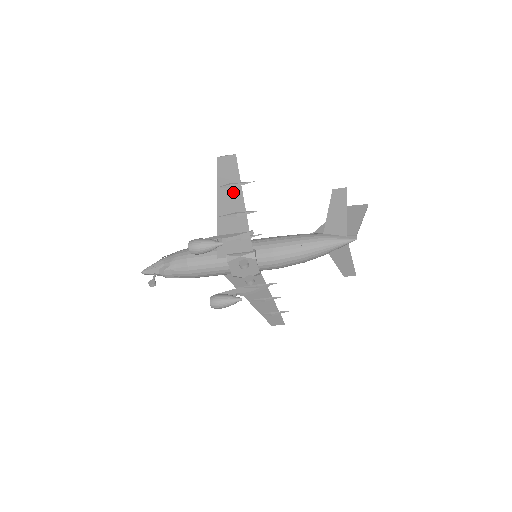
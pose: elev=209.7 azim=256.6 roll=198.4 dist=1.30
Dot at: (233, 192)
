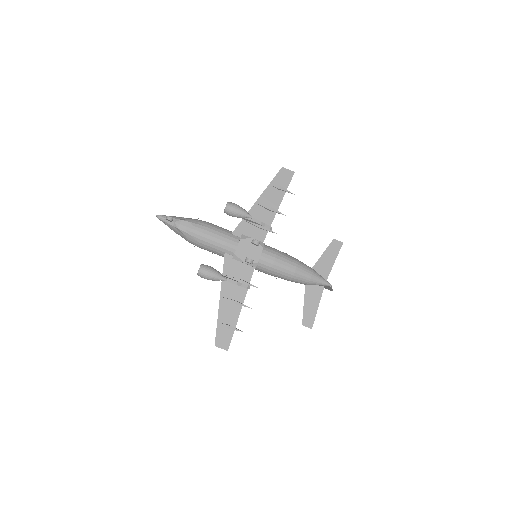
Dot at: (277, 193)
